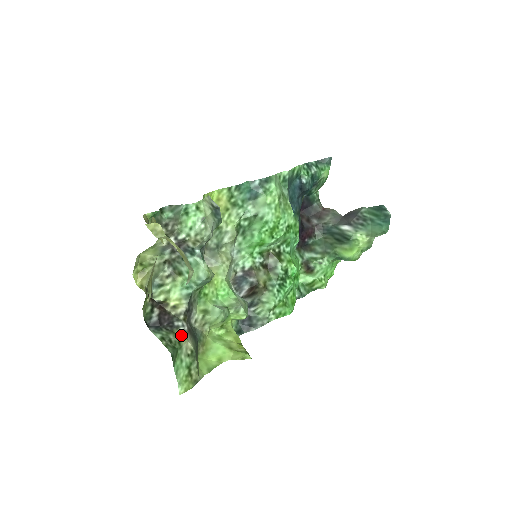
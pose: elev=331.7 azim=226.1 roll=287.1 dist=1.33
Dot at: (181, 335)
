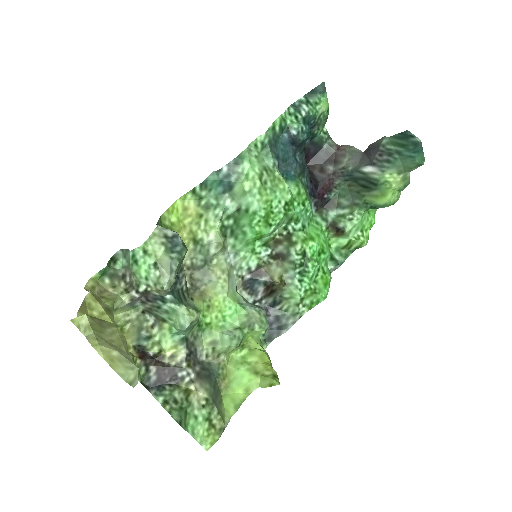
Dot at: (188, 387)
